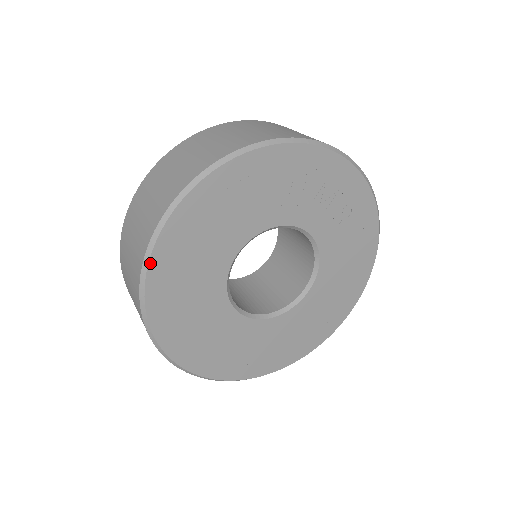
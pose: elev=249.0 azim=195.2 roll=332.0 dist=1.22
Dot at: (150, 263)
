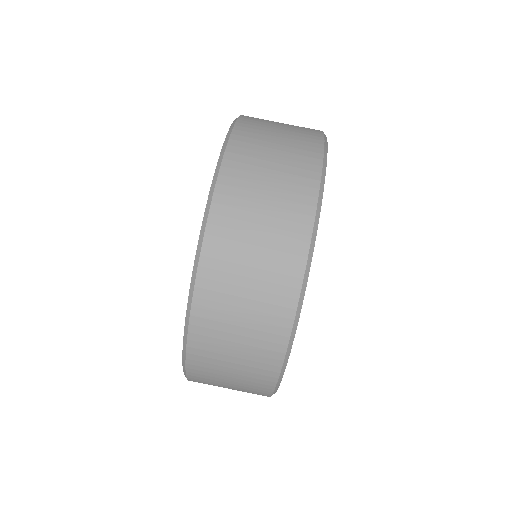
Dot at: occluded
